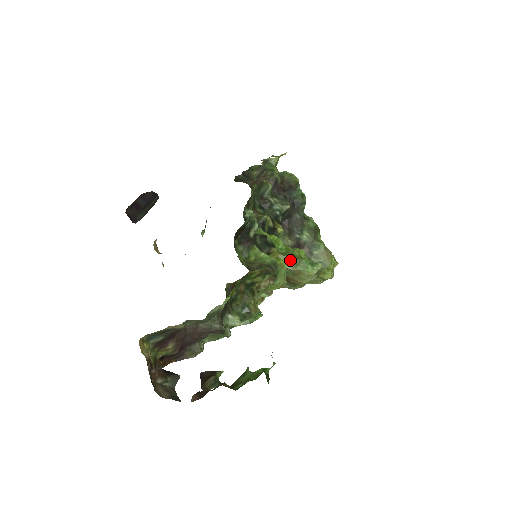
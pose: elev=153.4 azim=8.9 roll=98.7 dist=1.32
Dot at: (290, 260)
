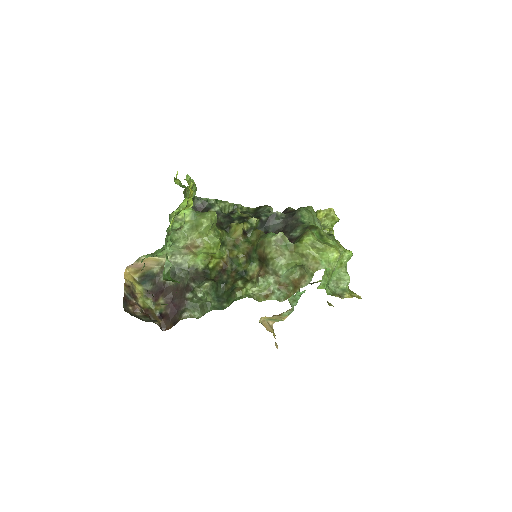
Dot at: occluded
